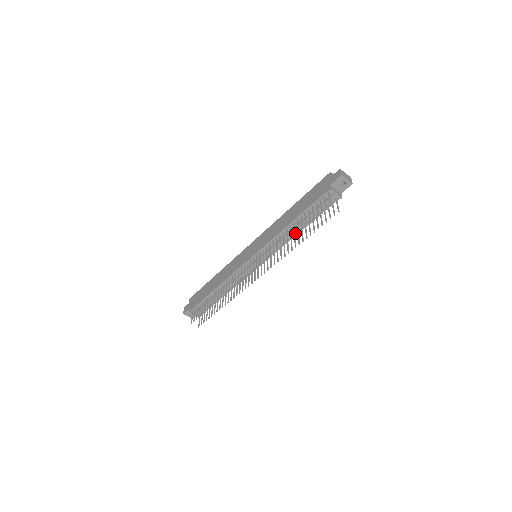
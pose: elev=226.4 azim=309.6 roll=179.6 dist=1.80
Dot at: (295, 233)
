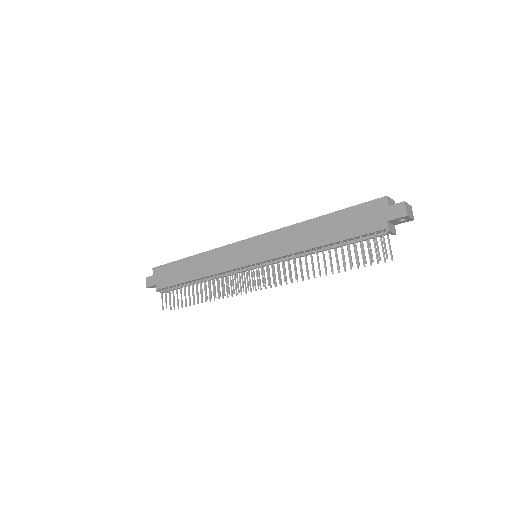
Dot at: (326, 267)
